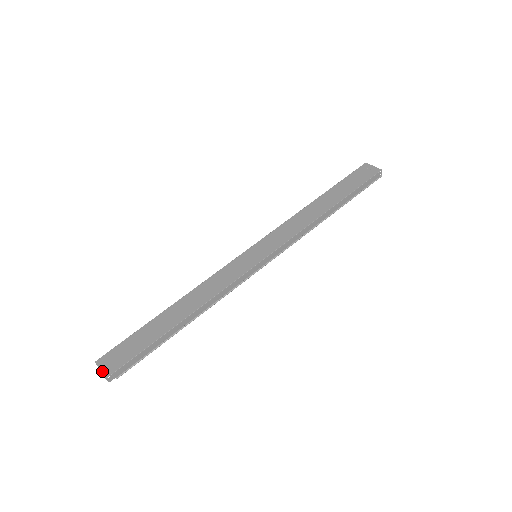
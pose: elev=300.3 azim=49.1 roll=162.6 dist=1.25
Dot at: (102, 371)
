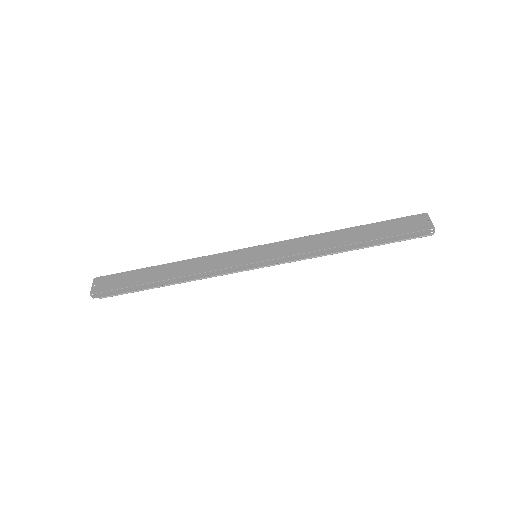
Dot at: (92, 288)
